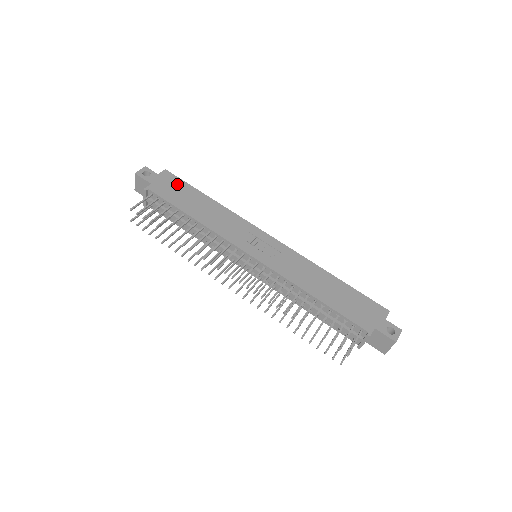
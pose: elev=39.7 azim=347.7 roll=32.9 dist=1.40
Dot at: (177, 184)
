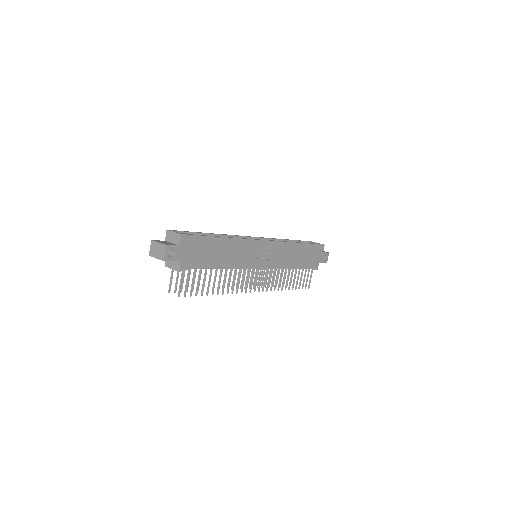
Dot at: (197, 244)
